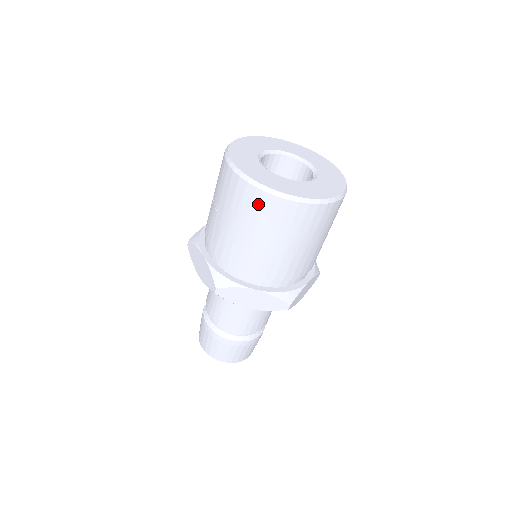
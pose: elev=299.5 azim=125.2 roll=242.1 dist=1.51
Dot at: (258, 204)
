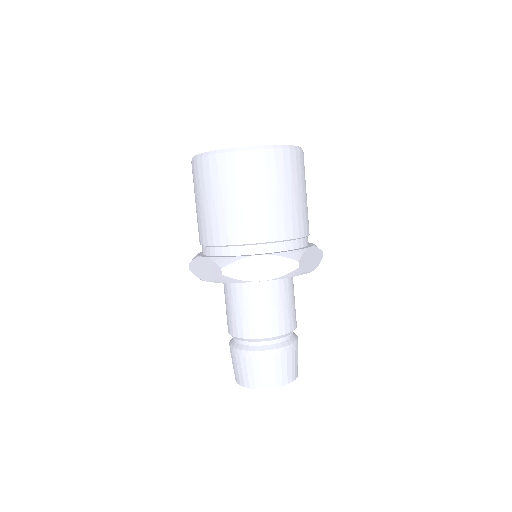
Dot at: occluded
